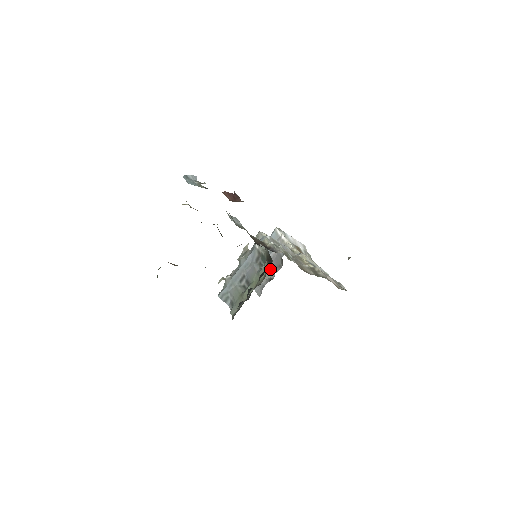
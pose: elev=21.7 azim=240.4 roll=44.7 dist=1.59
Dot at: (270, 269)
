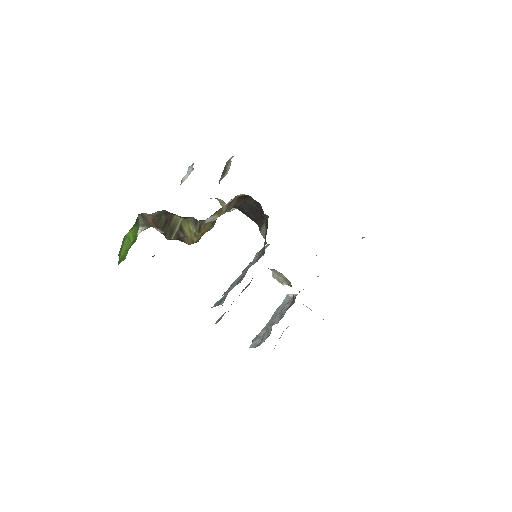
Dot at: occluded
